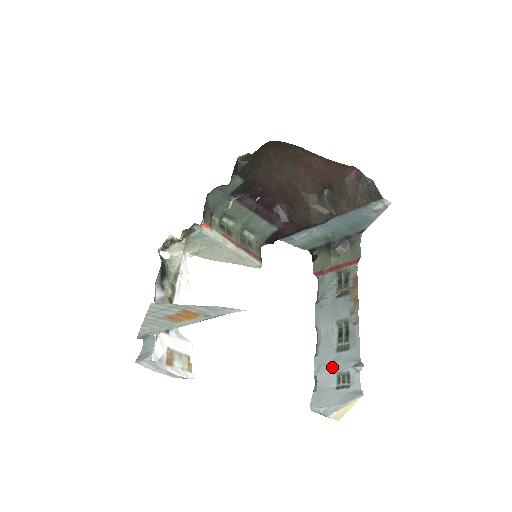
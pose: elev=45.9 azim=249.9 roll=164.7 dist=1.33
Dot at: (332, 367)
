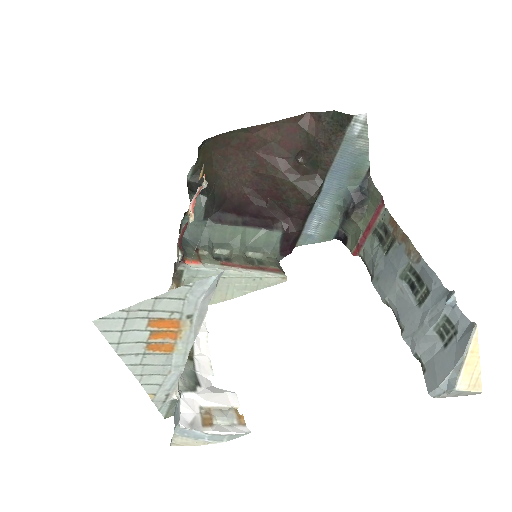
Dot at: (425, 327)
